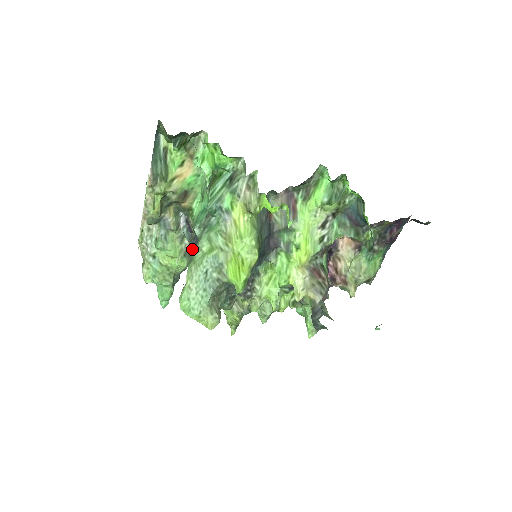
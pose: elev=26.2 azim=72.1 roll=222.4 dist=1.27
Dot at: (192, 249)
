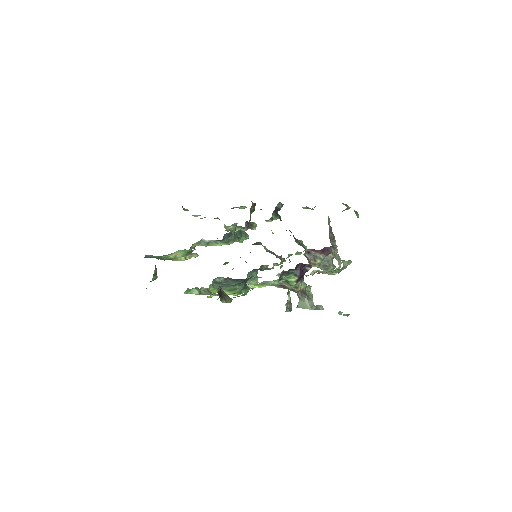
Dot at: (228, 239)
